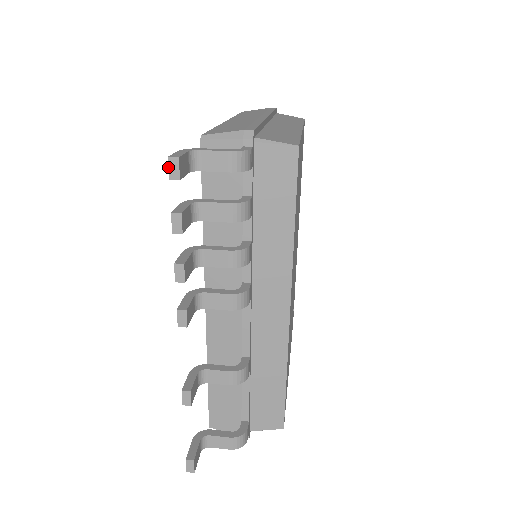
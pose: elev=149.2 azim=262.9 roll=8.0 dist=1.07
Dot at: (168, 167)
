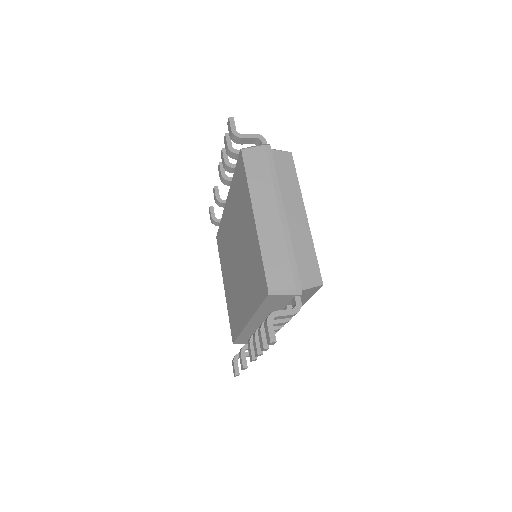
Dot at: (269, 344)
